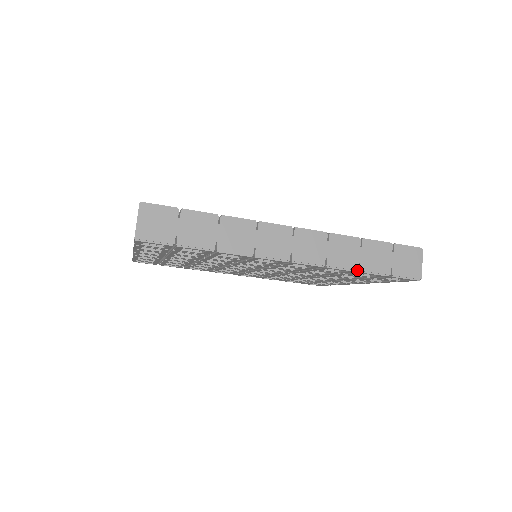
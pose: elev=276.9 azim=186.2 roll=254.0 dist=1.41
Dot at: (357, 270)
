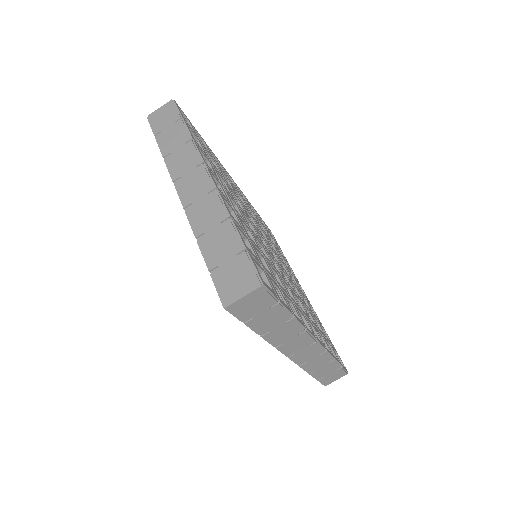
Dot at: (309, 373)
